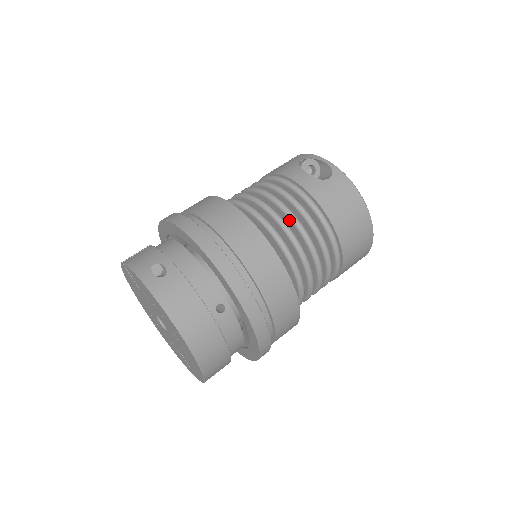
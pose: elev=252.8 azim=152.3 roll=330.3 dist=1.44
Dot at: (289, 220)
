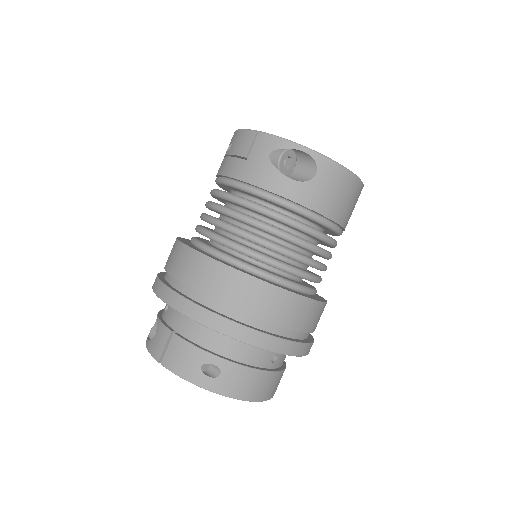
Dot at: occluded
